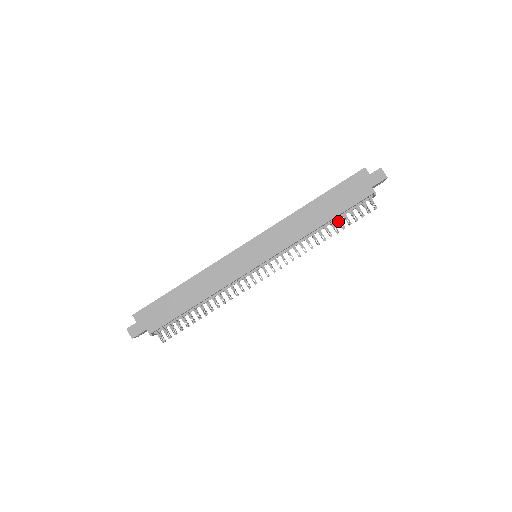
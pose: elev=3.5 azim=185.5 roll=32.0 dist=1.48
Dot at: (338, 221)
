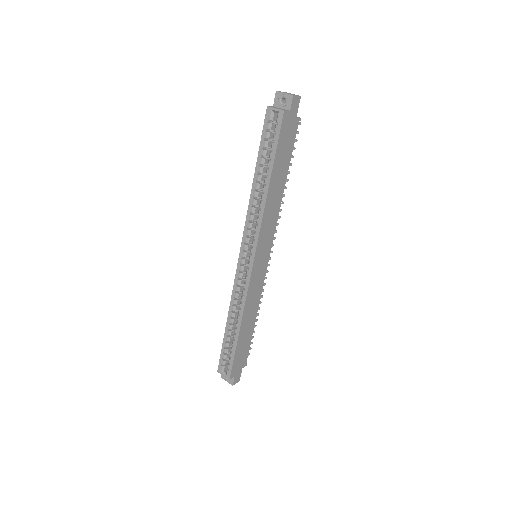
Dot at: occluded
